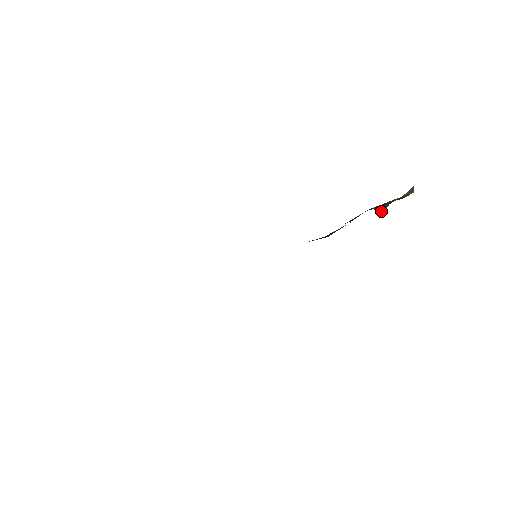
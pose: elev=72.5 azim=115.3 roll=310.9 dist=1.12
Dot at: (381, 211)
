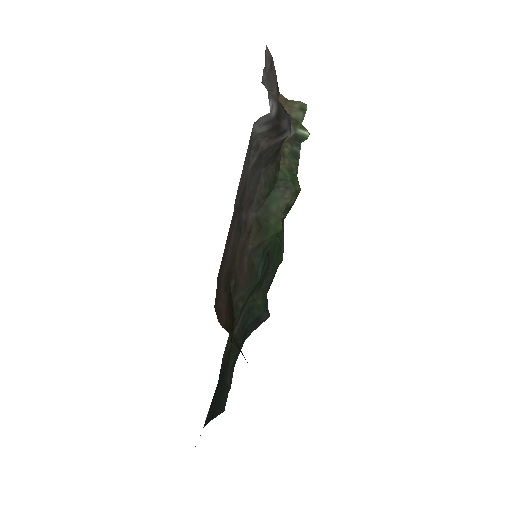
Dot at: (305, 135)
